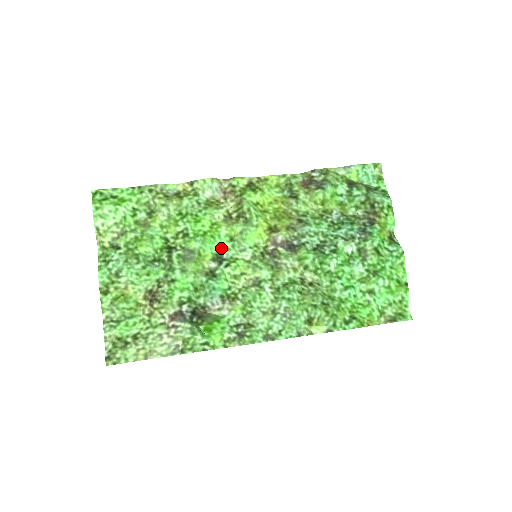
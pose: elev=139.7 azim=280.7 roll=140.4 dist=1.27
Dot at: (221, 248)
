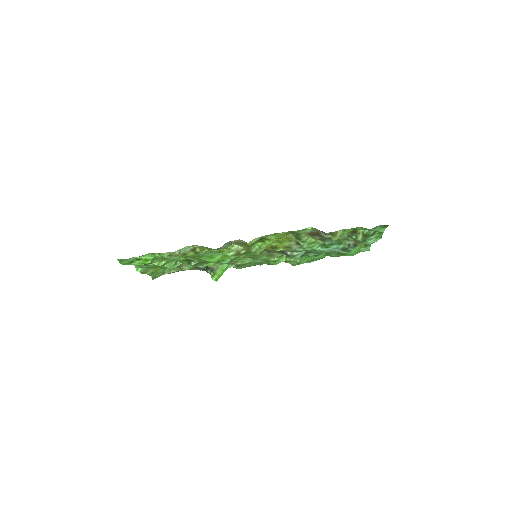
Dot at: occluded
